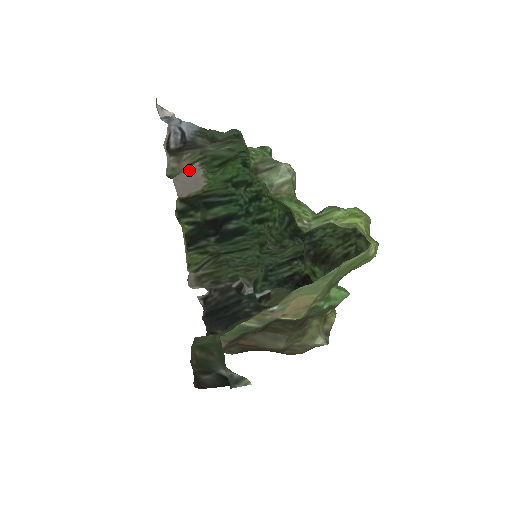
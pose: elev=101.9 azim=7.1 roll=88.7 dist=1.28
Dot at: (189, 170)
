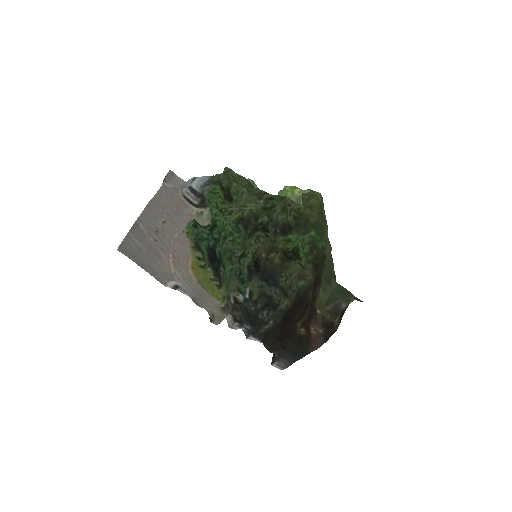
Dot at: (184, 226)
